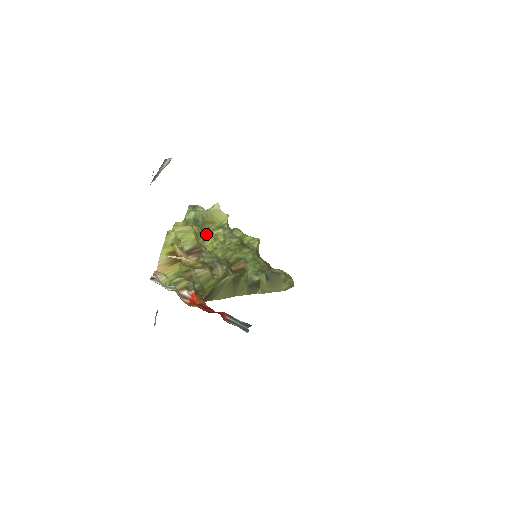
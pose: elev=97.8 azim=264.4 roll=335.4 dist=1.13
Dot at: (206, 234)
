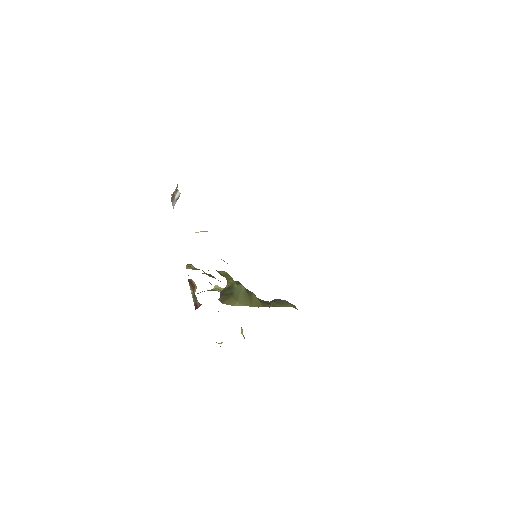
Dot at: occluded
